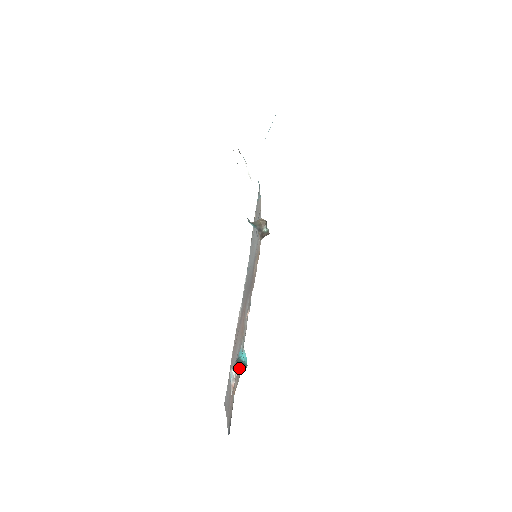
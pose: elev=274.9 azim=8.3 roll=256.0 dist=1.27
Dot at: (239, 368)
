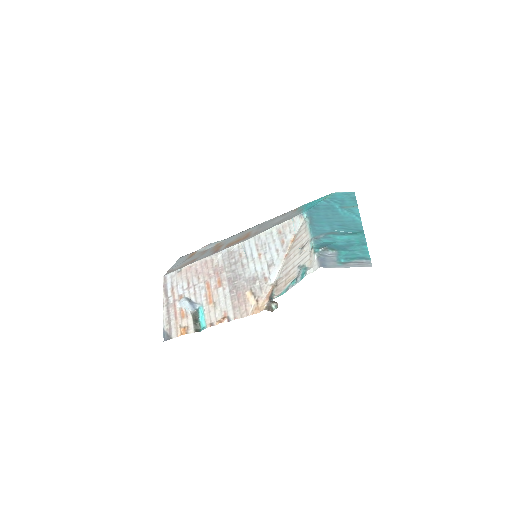
Dot at: (195, 320)
